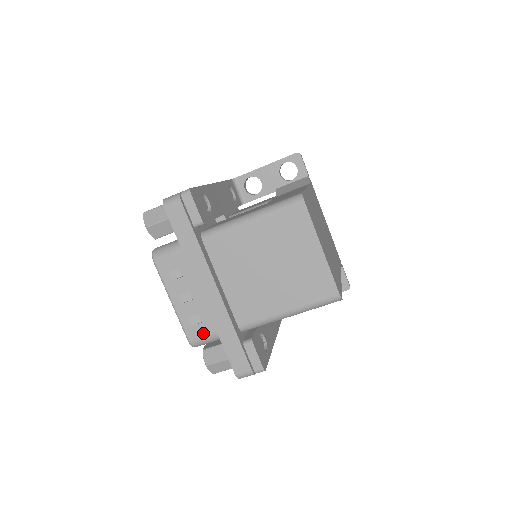
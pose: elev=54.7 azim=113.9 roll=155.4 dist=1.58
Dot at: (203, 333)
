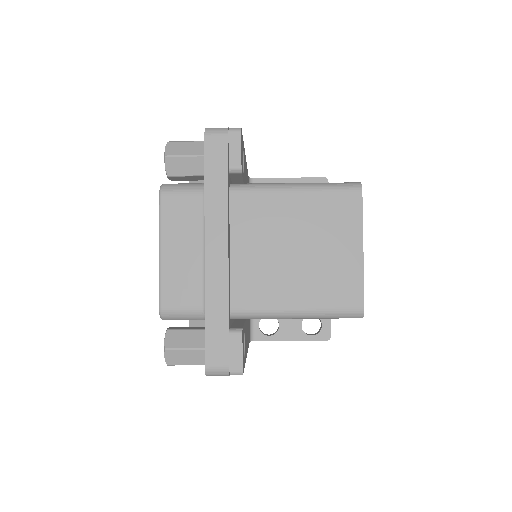
Dot at: (183, 302)
